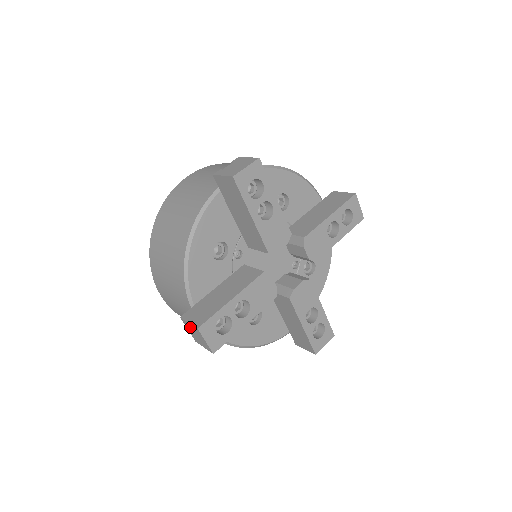
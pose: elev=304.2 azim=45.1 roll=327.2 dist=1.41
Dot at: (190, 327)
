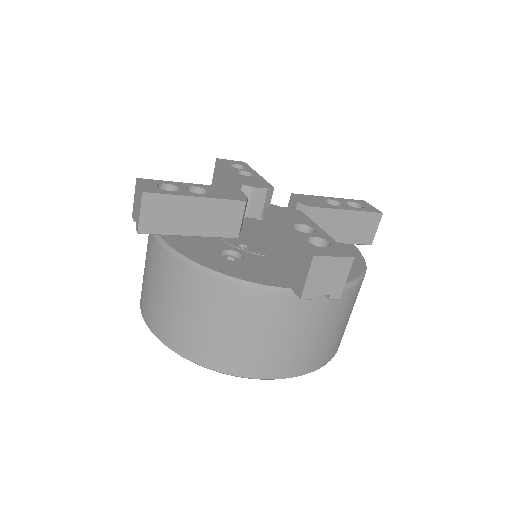
Dot at: (135, 205)
